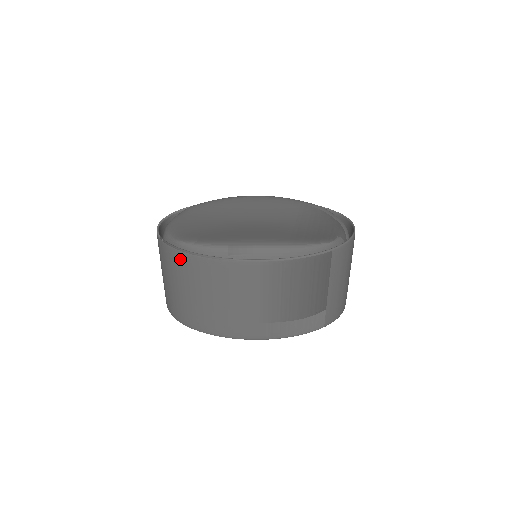
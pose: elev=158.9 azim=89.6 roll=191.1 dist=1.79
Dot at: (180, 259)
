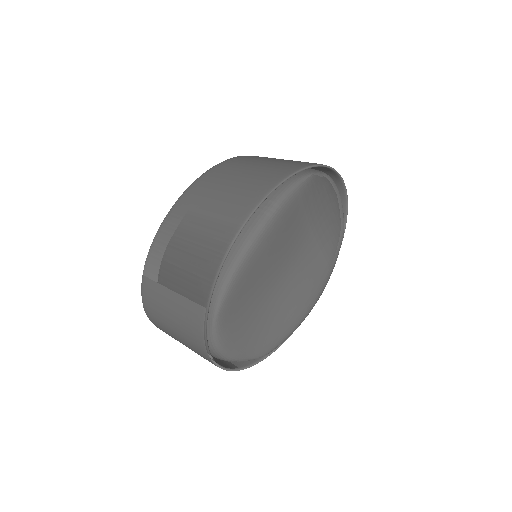
Dot at: occluded
